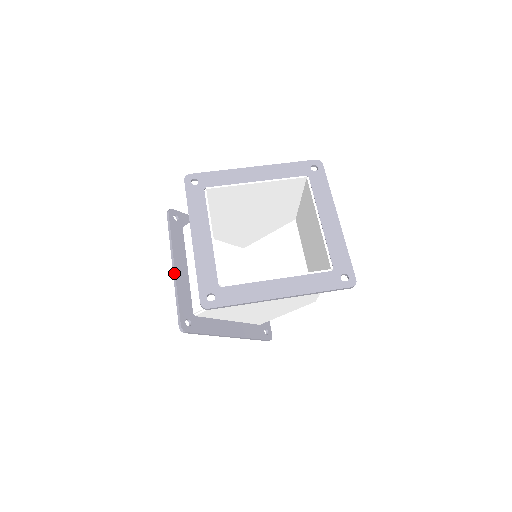
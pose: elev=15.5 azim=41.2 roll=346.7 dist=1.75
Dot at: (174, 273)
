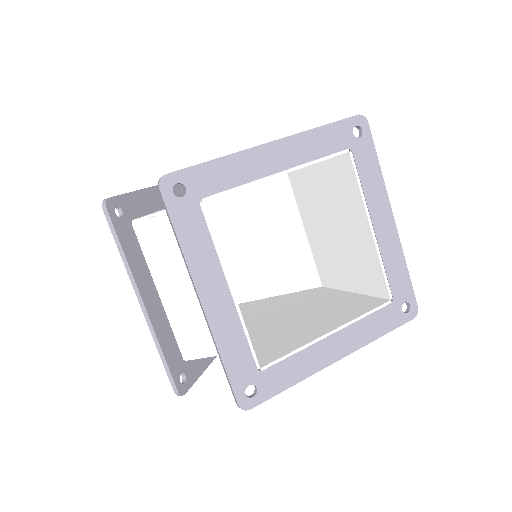
Dot at: (146, 315)
